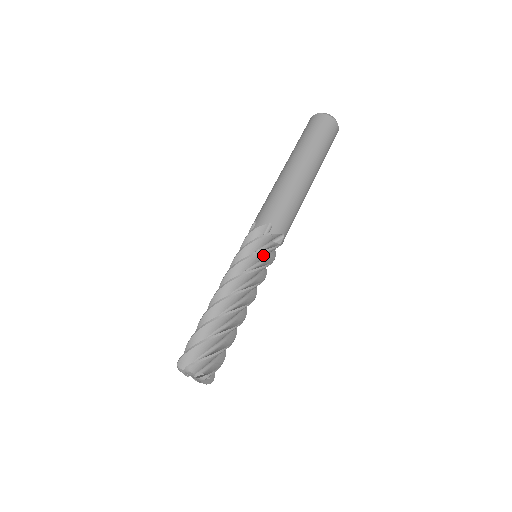
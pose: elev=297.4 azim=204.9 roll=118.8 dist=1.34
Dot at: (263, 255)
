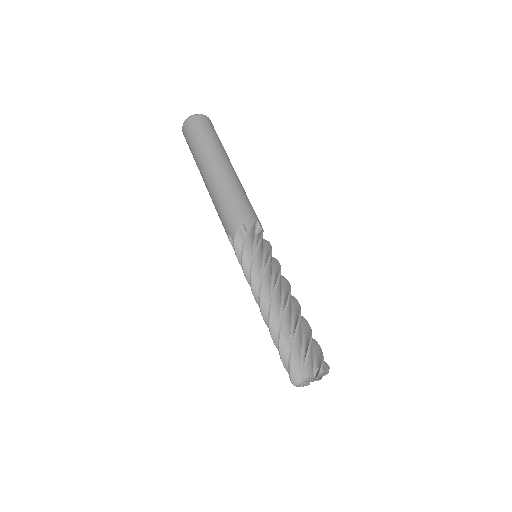
Dot at: (260, 249)
